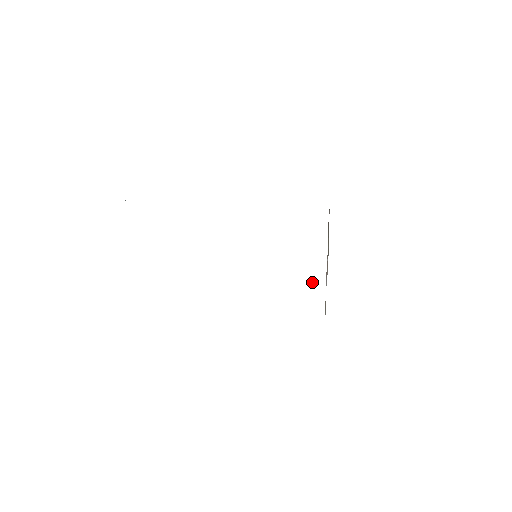
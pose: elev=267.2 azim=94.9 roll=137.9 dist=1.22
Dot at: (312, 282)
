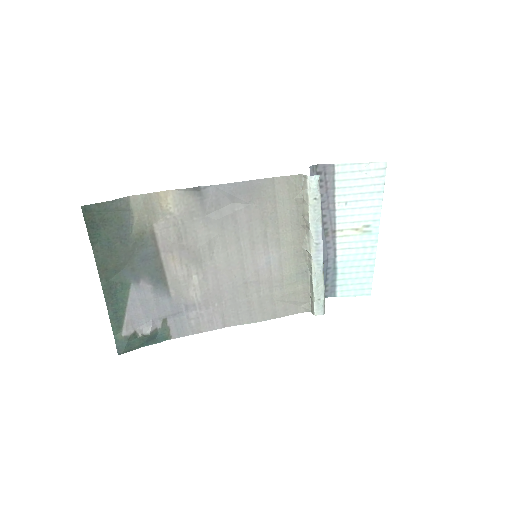
Dot at: (306, 232)
